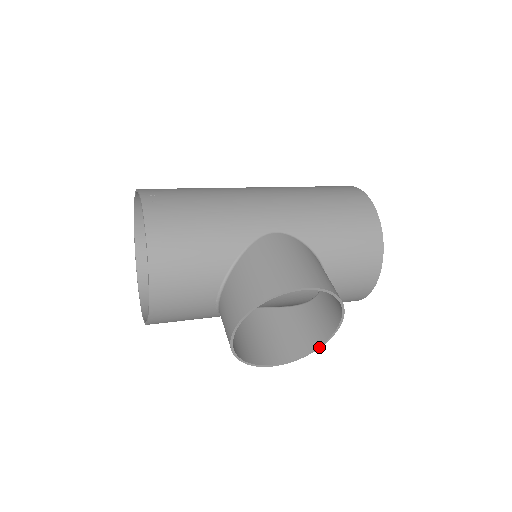
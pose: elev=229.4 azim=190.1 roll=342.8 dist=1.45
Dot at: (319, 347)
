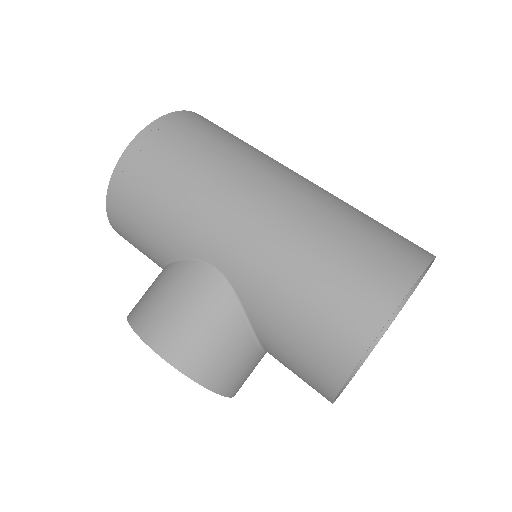
Dot at: occluded
